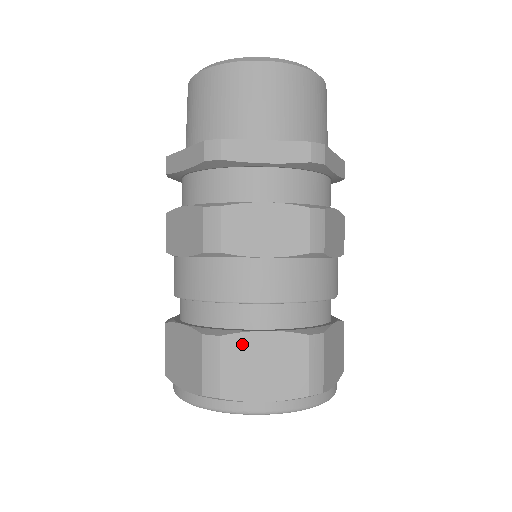
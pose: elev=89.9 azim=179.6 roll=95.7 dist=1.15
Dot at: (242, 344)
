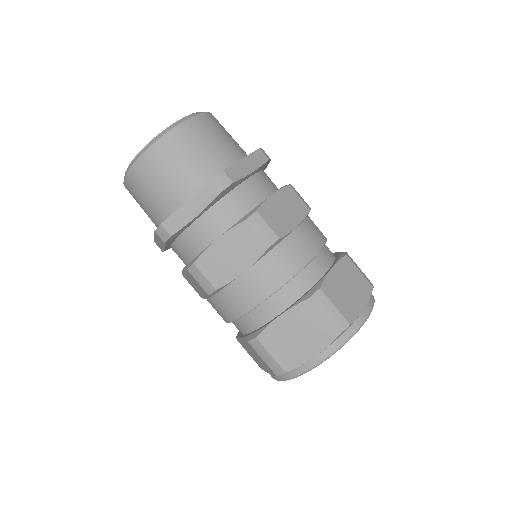
Dot at: (331, 284)
